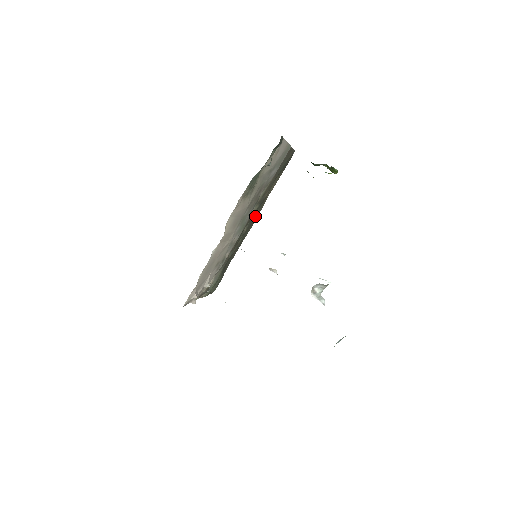
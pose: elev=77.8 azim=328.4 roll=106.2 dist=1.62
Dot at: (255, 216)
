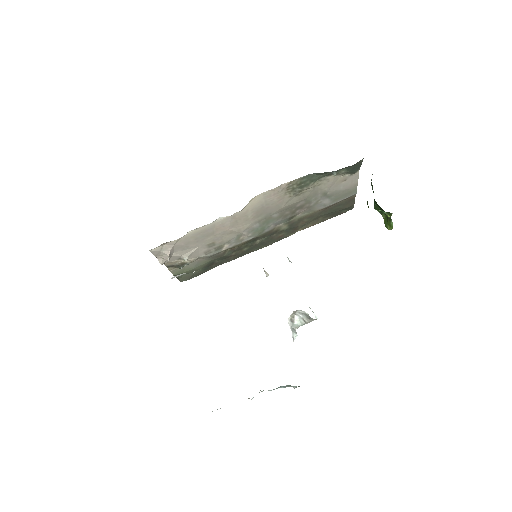
Dot at: (276, 238)
